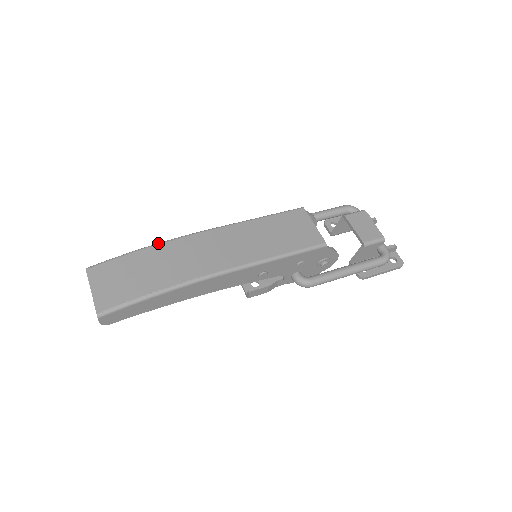
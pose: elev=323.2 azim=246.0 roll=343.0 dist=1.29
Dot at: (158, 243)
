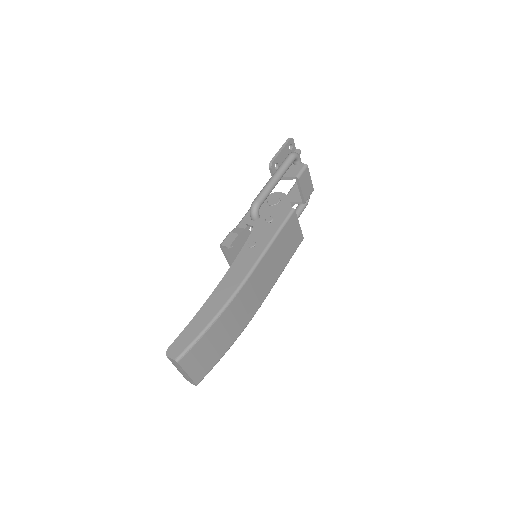
Dot at: (223, 310)
